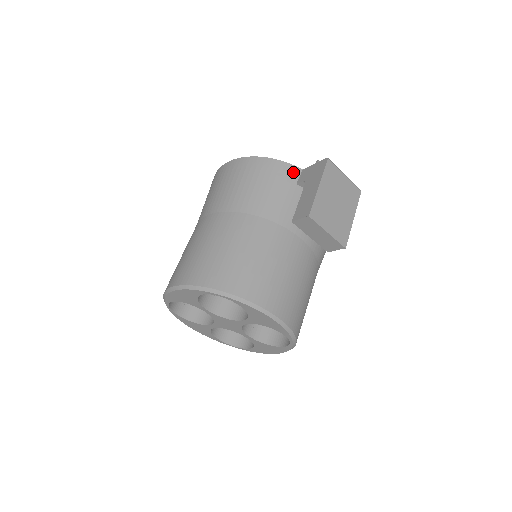
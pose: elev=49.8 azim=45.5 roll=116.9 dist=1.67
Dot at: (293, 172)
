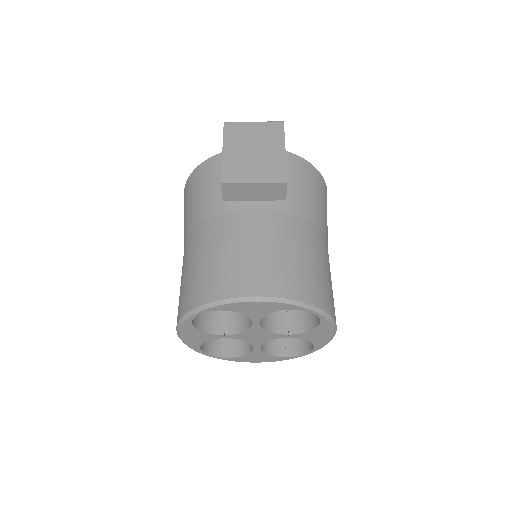
Dot at: (219, 160)
